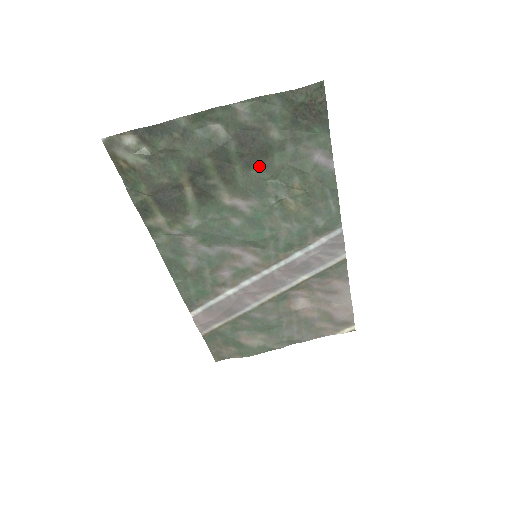
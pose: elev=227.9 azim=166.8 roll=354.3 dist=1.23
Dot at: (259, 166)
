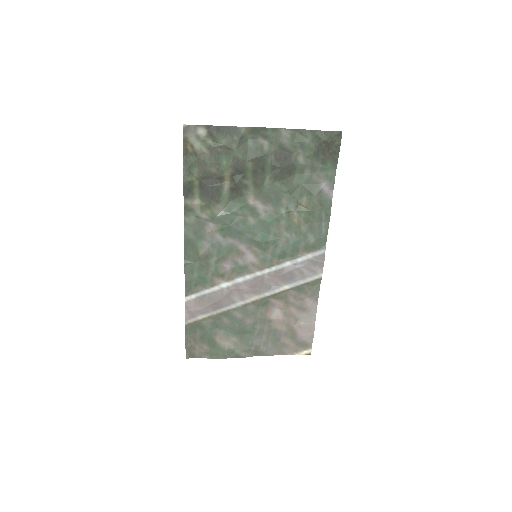
Dot at: (283, 180)
